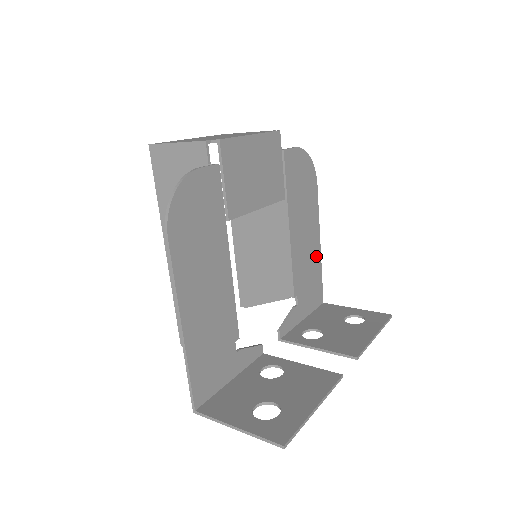
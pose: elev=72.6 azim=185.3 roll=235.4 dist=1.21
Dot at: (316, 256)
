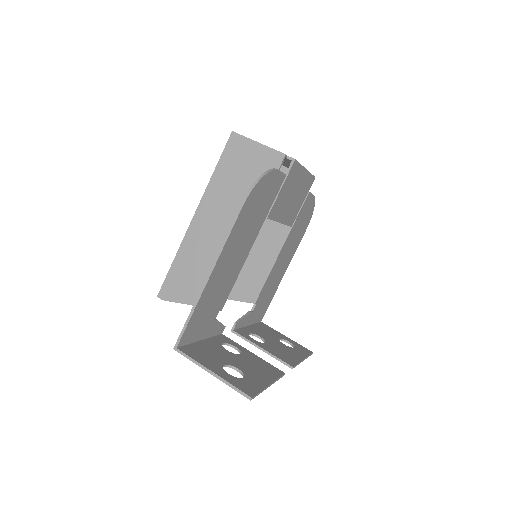
Dot at: (278, 282)
